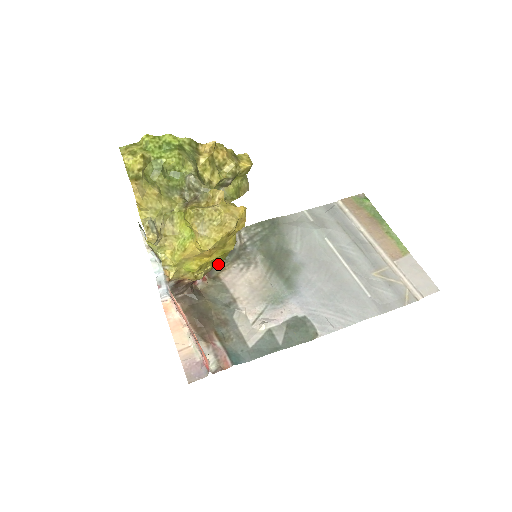
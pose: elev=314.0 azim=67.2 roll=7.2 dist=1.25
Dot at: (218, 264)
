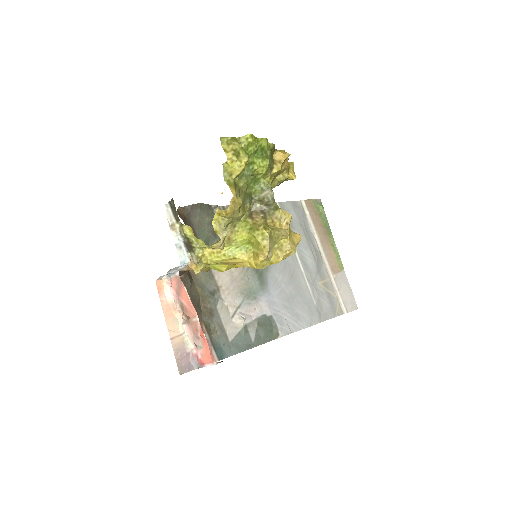
Dot at: (206, 244)
